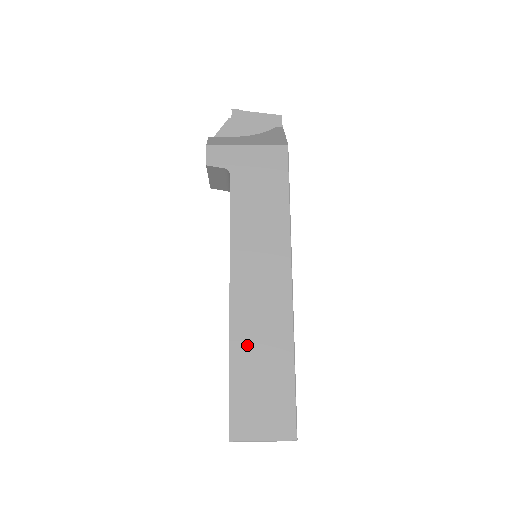
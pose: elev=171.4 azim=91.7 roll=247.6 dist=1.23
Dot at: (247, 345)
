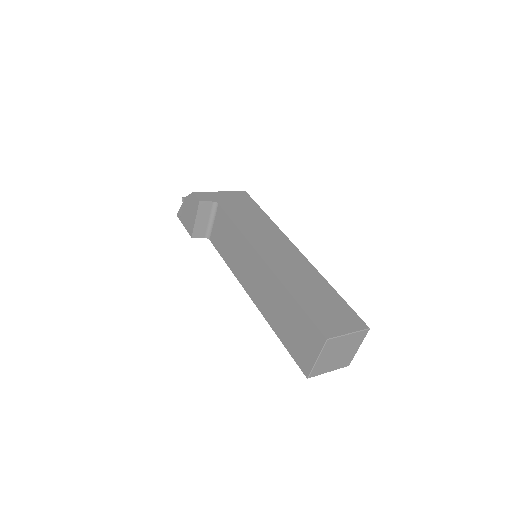
Dot at: (295, 283)
